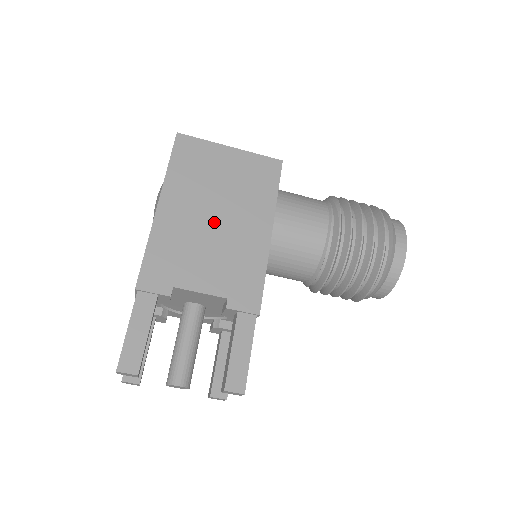
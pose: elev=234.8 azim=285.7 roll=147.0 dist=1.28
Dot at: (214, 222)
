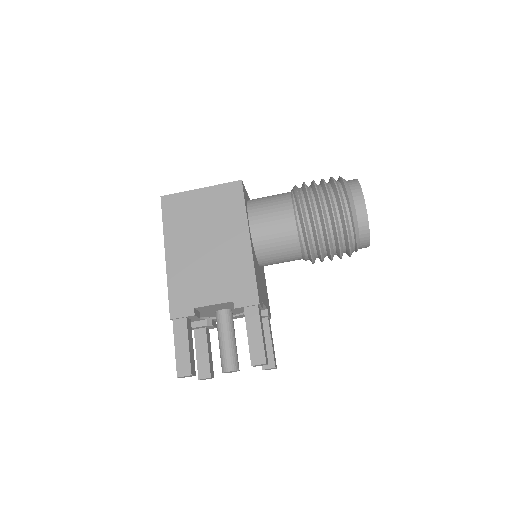
Dot at: (207, 250)
